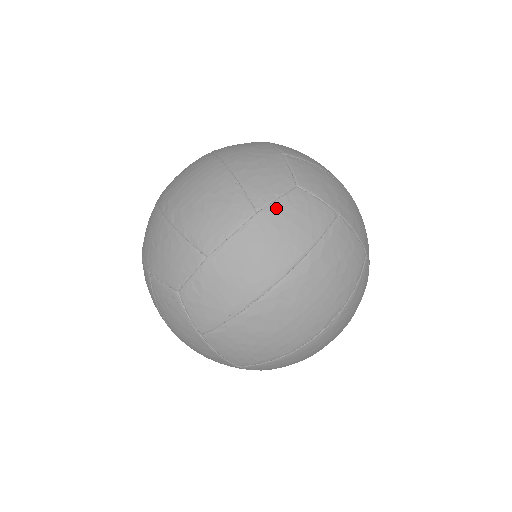
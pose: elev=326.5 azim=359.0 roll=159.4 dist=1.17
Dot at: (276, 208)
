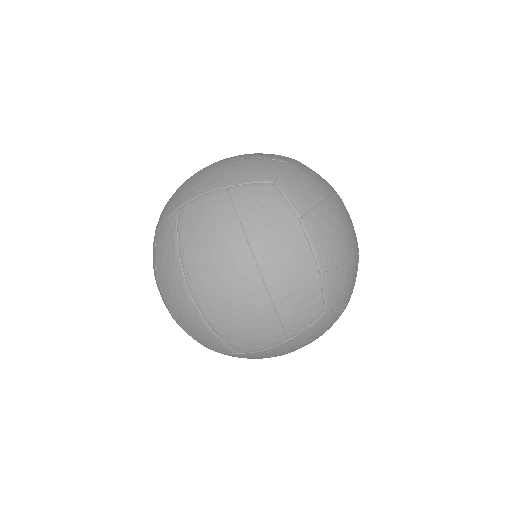
Dot at: occluded
